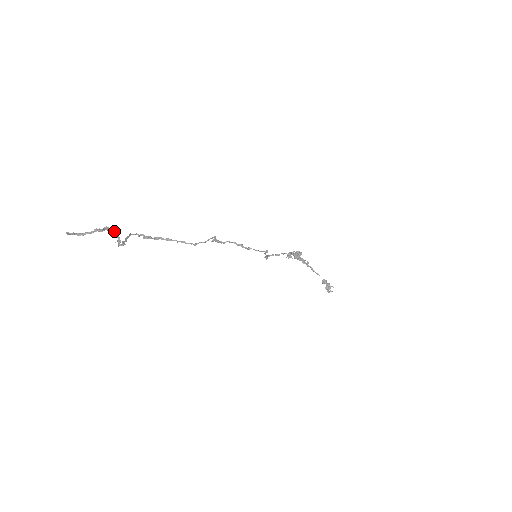
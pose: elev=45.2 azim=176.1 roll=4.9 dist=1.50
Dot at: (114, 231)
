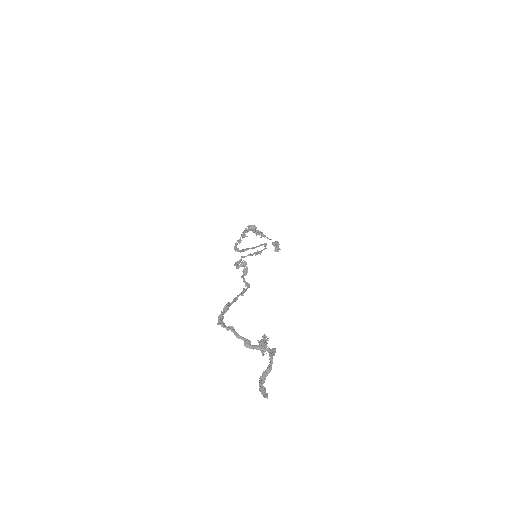
Dot at: (267, 339)
